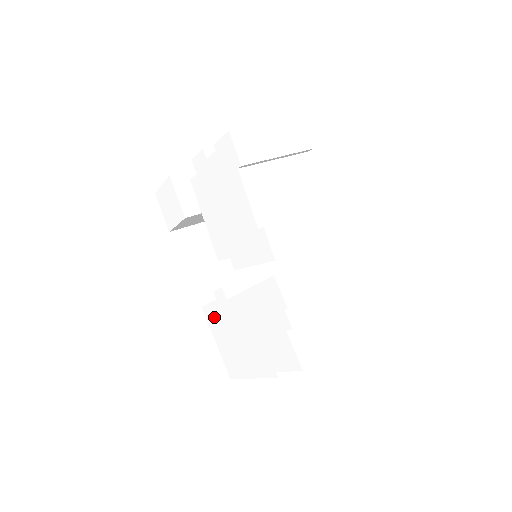
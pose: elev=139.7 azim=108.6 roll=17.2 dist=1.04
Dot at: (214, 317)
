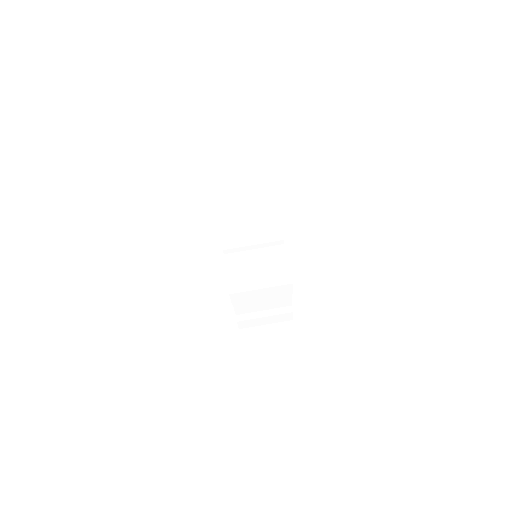
Dot at: occluded
